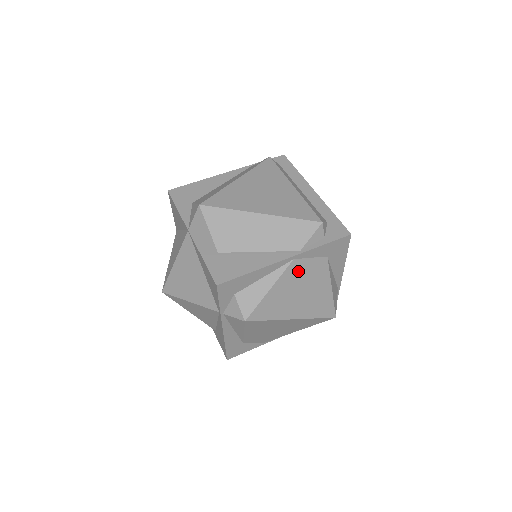
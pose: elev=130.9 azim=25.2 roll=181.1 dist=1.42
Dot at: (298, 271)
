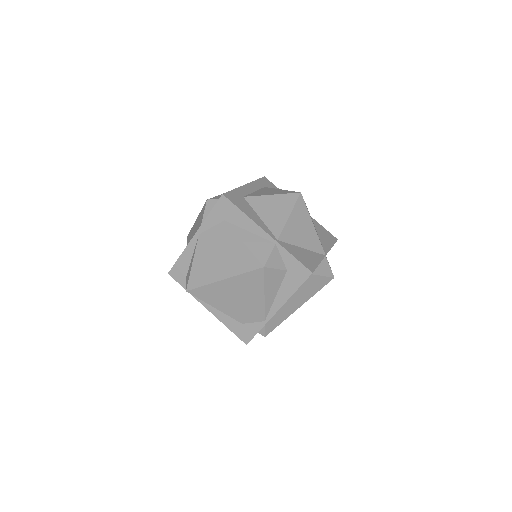
Dot at: (207, 241)
